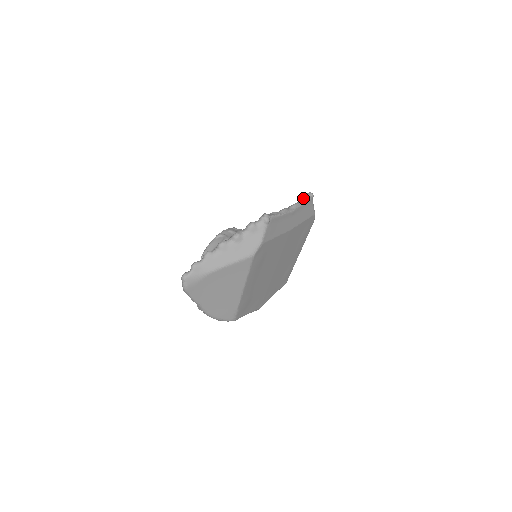
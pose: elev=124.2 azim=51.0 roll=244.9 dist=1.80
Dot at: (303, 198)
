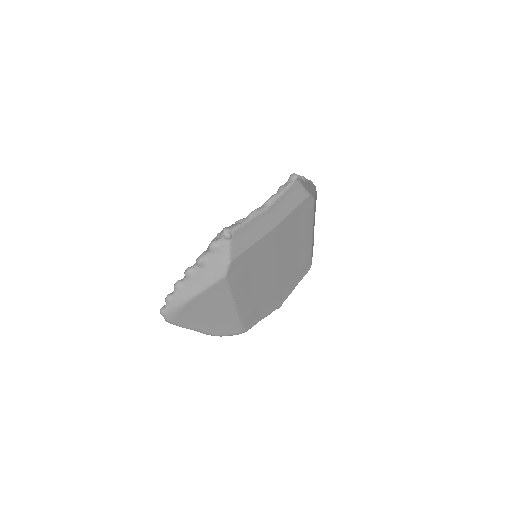
Dot at: (284, 185)
